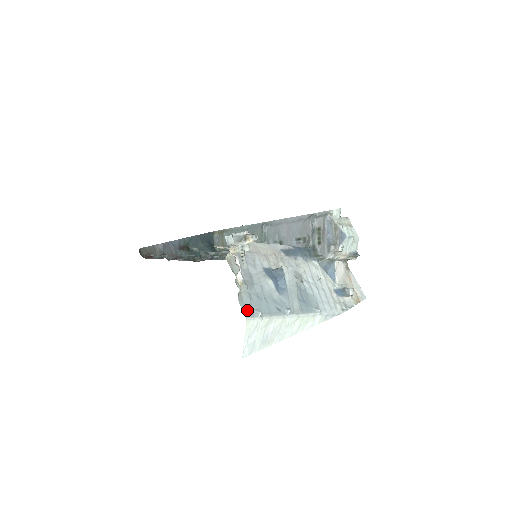
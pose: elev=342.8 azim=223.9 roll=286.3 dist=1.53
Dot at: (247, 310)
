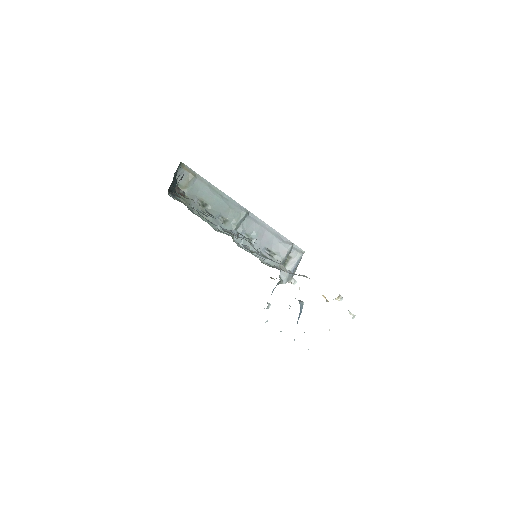
Dot at: occluded
